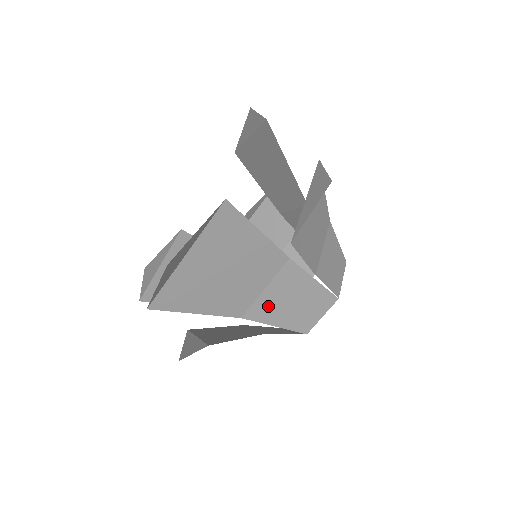
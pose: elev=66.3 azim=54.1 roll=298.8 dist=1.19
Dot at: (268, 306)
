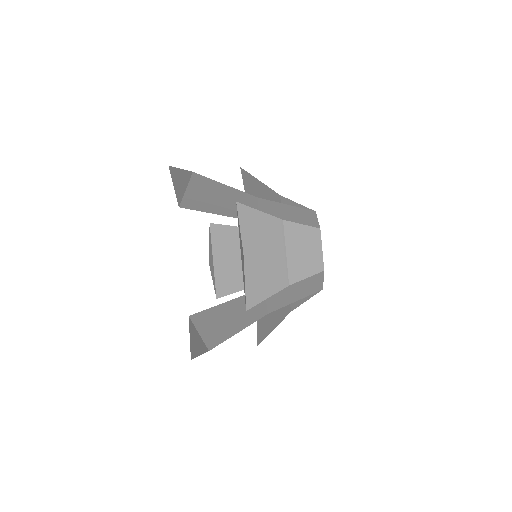
Dot at: (278, 302)
